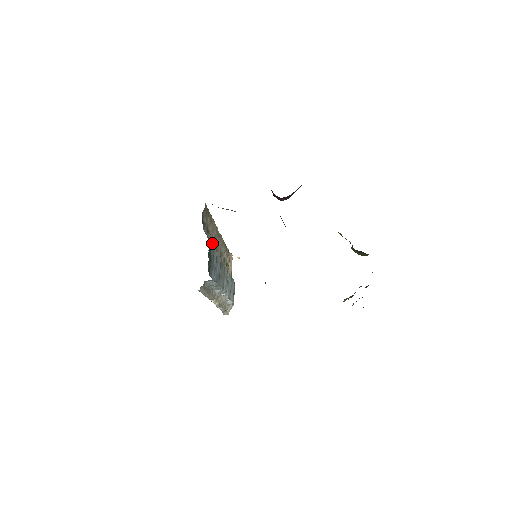
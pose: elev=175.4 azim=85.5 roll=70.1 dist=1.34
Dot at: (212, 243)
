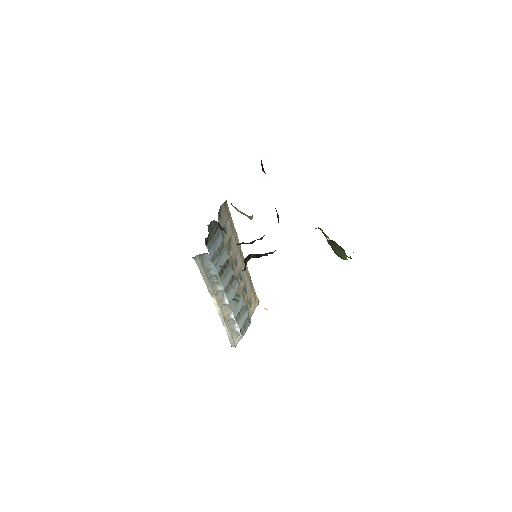
Dot at: (219, 226)
